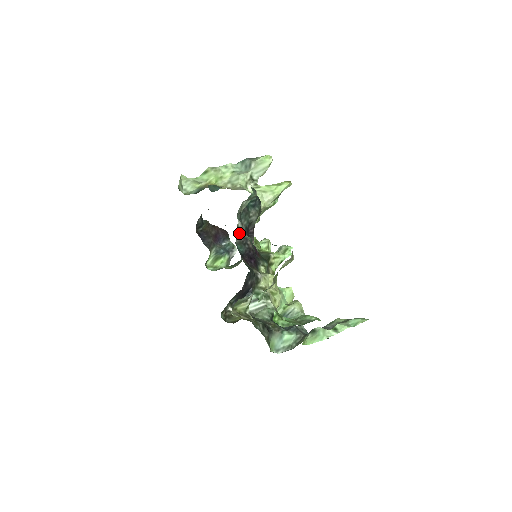
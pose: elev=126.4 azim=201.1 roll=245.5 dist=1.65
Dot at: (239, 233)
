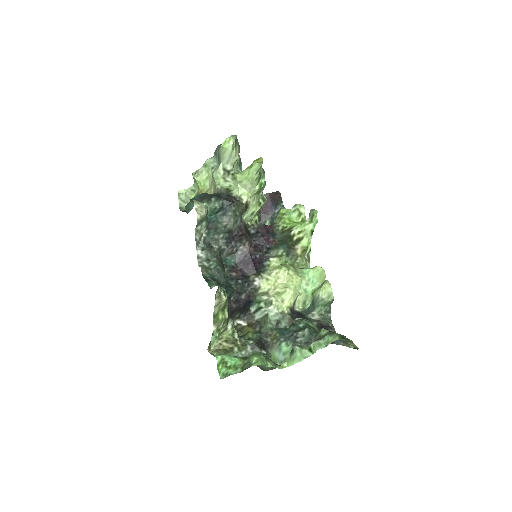
Dot at: (201, 264)
